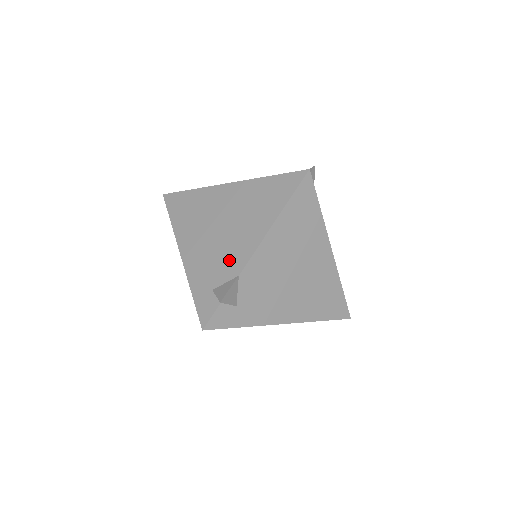
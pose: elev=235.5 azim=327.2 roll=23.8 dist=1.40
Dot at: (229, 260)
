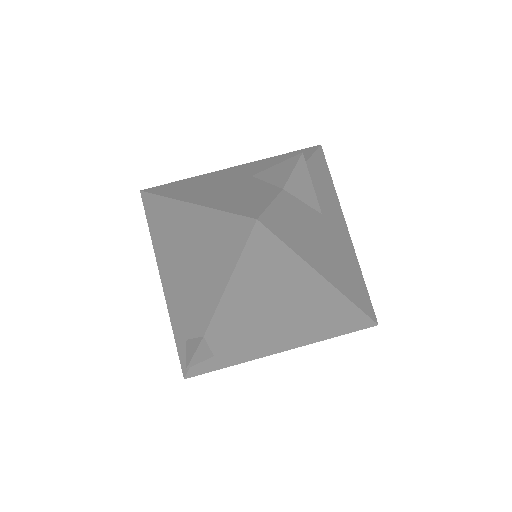
Dot at: (195, 312)
